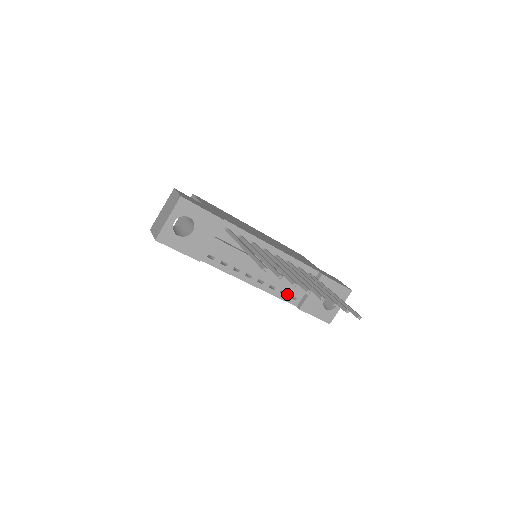
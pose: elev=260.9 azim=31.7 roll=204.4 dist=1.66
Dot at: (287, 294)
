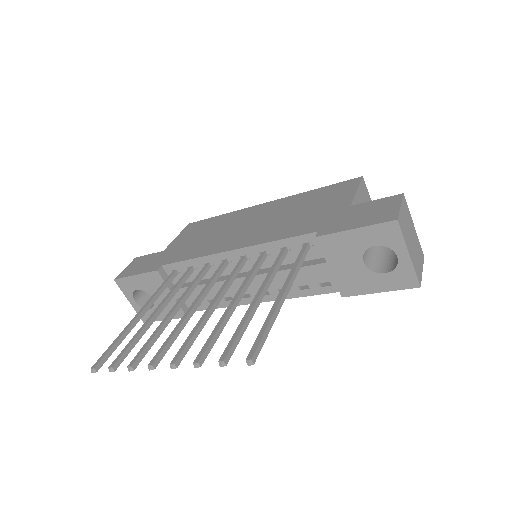
Dot at: (311, 285)
